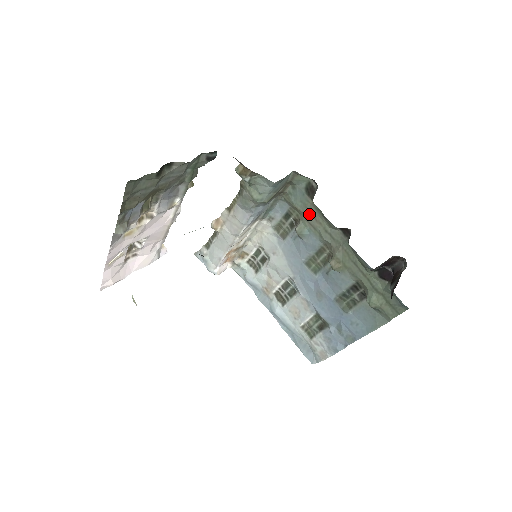
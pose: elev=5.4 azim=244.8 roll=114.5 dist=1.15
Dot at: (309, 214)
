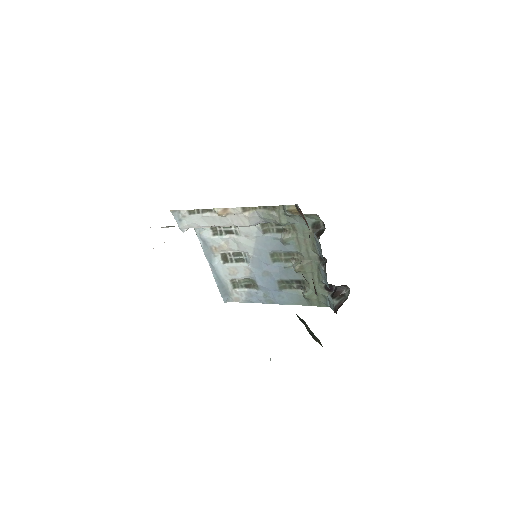
Dot at: (302, 235)
